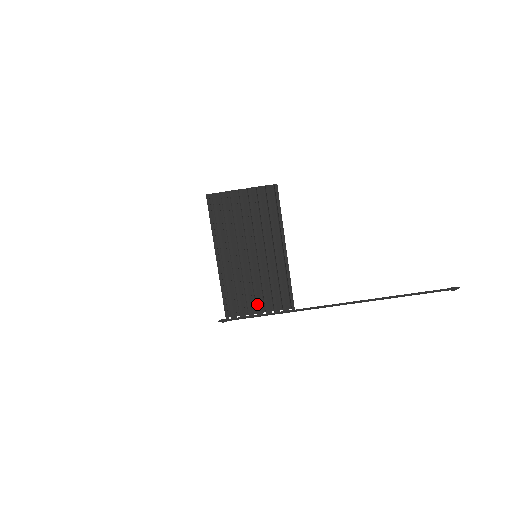
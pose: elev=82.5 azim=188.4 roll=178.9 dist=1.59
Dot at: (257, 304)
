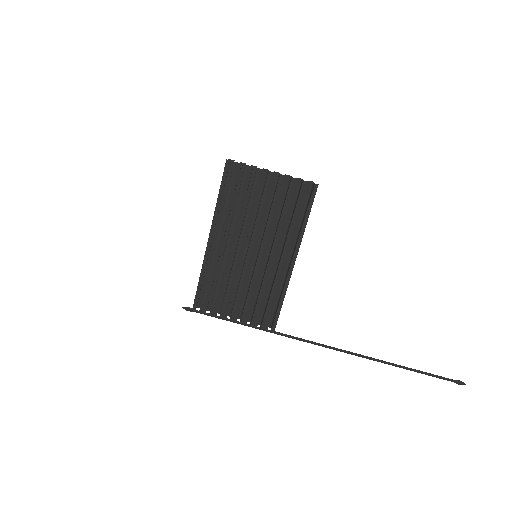
Dot at: (234, 309)
